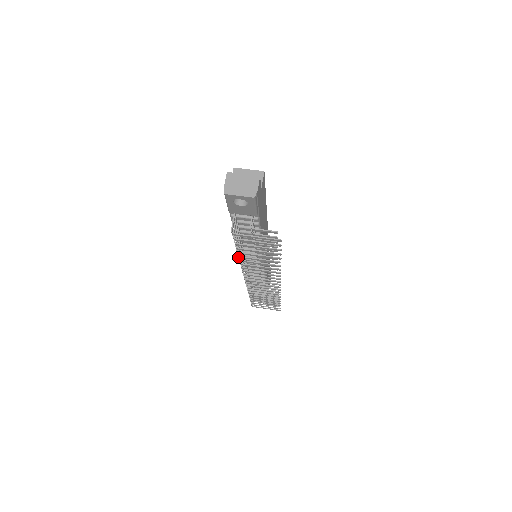
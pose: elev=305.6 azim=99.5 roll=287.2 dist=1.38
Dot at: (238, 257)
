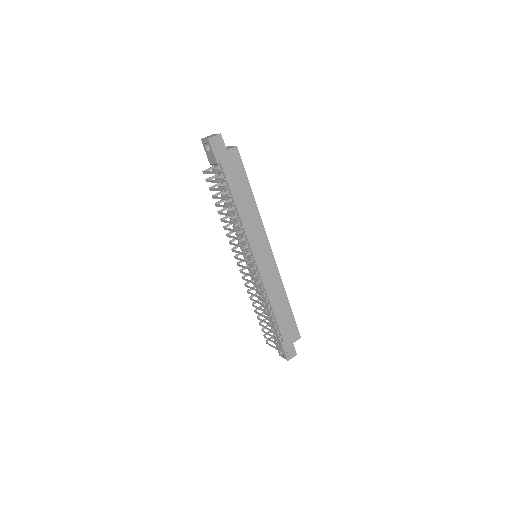
Dot at: (221, 218)
